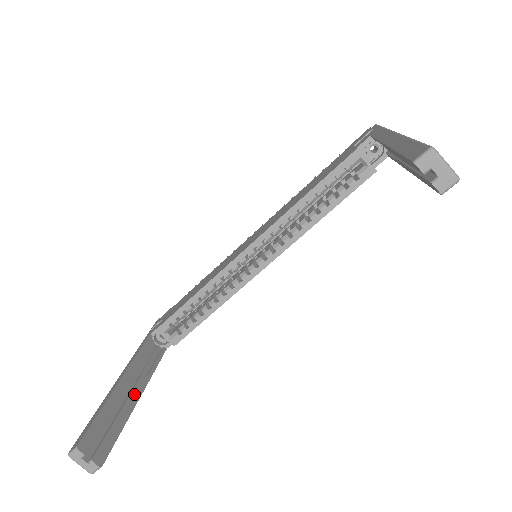
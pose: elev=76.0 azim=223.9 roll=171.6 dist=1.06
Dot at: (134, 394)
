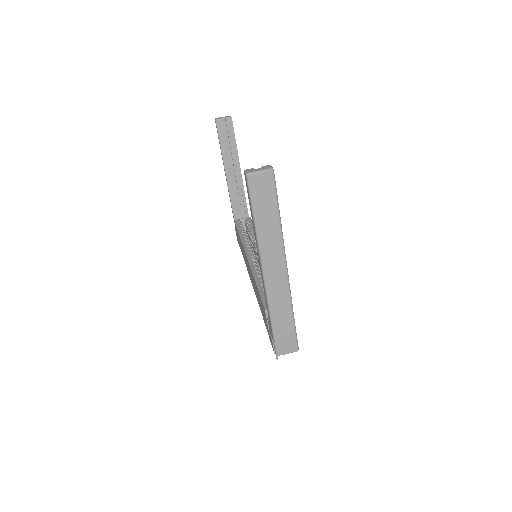
Dot at: occluded
